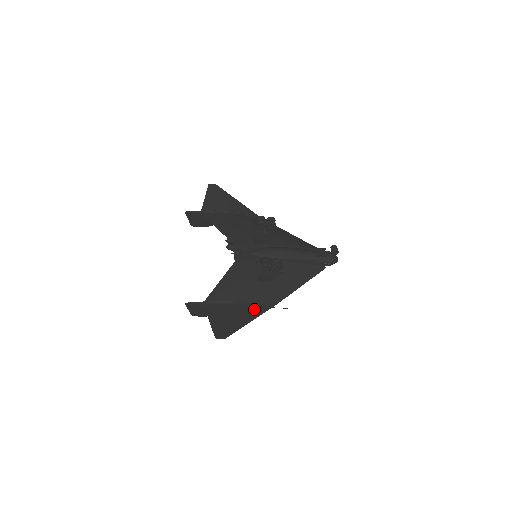
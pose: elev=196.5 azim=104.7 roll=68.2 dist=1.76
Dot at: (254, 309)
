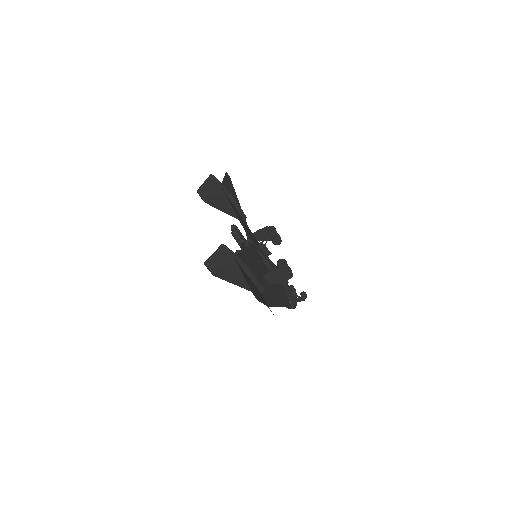
Dot at: (262, 296)
